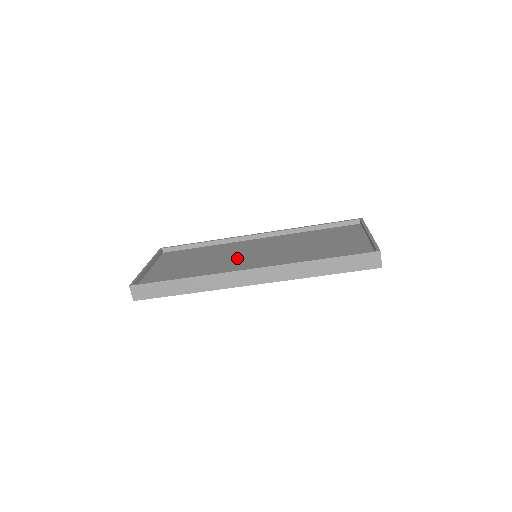
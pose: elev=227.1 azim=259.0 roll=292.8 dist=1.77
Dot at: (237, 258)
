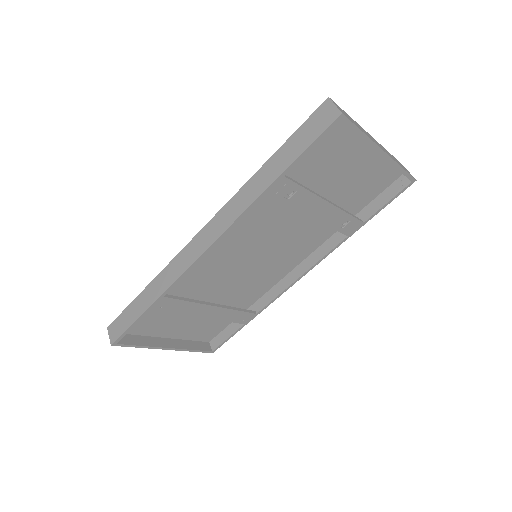
Dot at: (234, 267)
